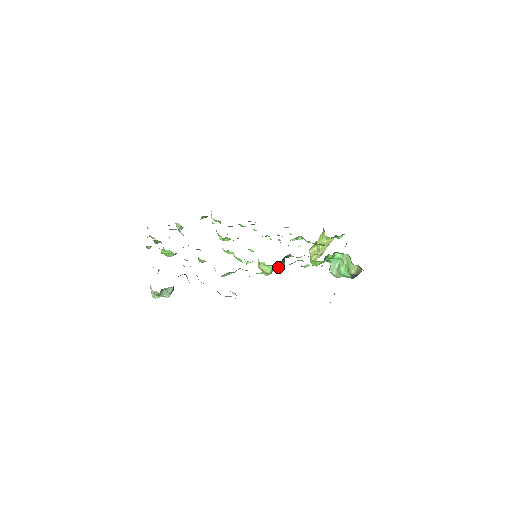
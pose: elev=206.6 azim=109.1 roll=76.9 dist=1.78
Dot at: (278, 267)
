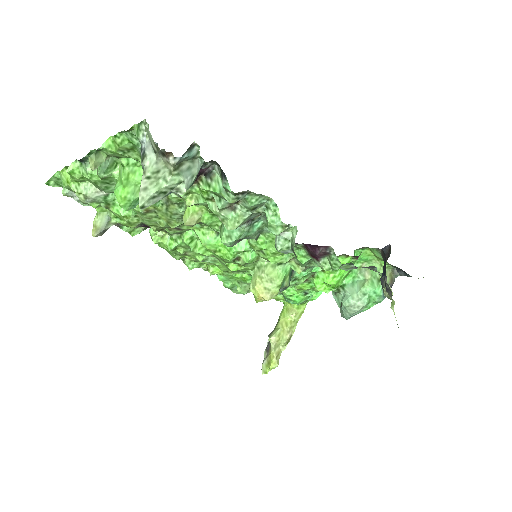
Dot at: (287, 281)
